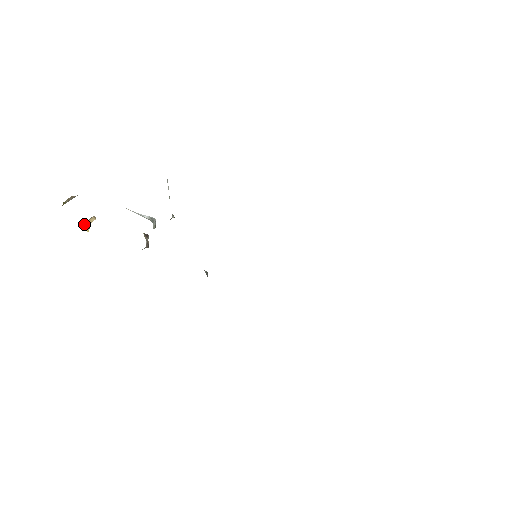
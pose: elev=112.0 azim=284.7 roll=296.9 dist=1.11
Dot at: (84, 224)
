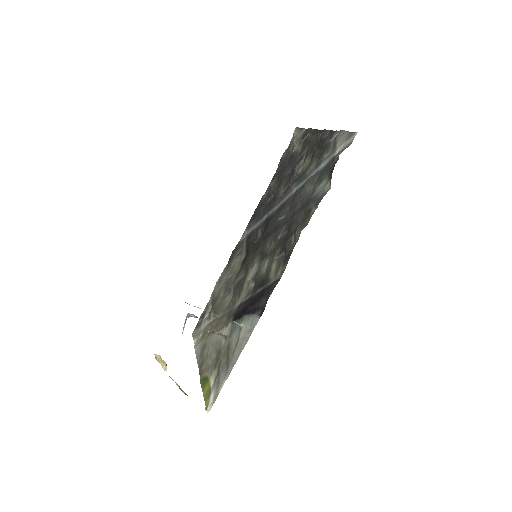
Dot at: (165, 367)
